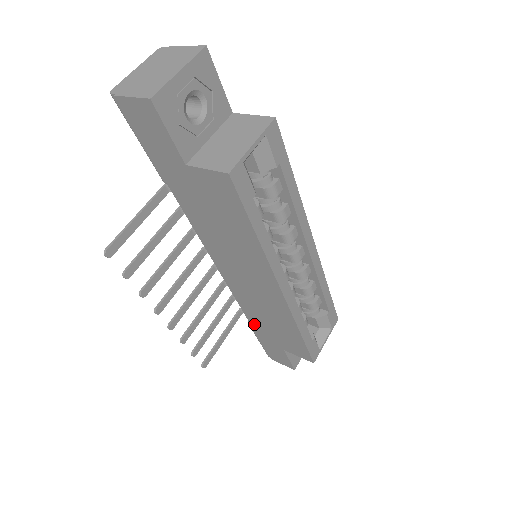
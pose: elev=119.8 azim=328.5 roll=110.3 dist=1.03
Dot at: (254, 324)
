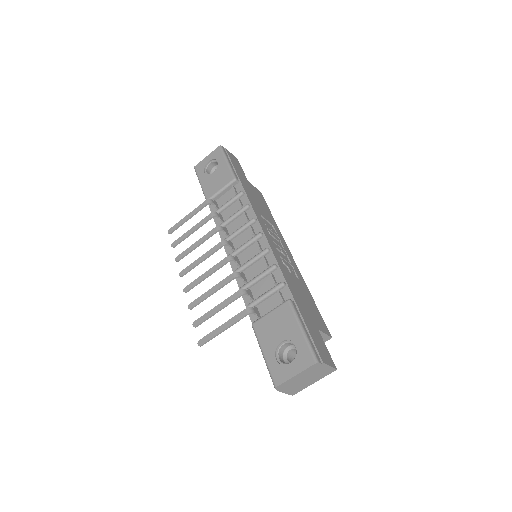
Dot at: occluded
